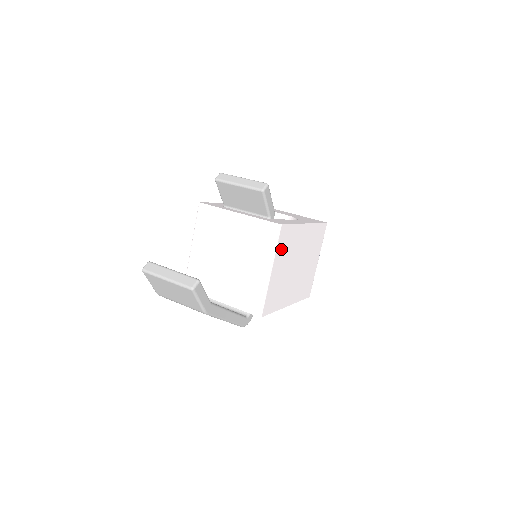
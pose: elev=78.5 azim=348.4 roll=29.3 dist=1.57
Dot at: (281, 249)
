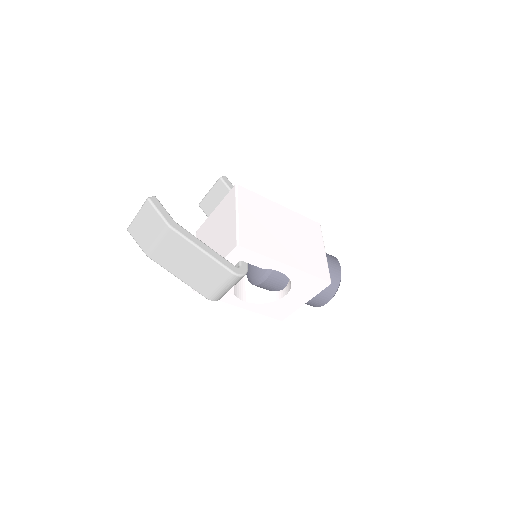
Dot at: (246, 203)
